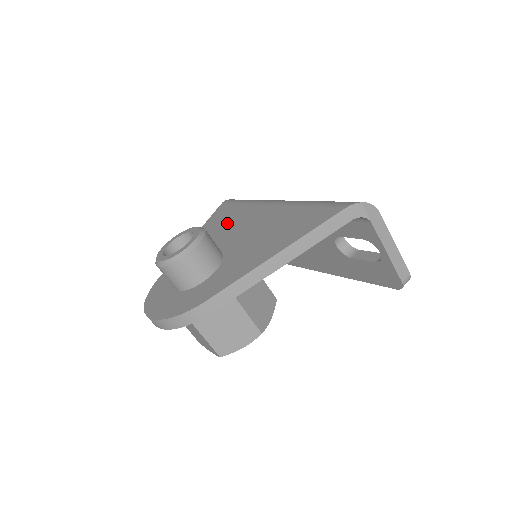
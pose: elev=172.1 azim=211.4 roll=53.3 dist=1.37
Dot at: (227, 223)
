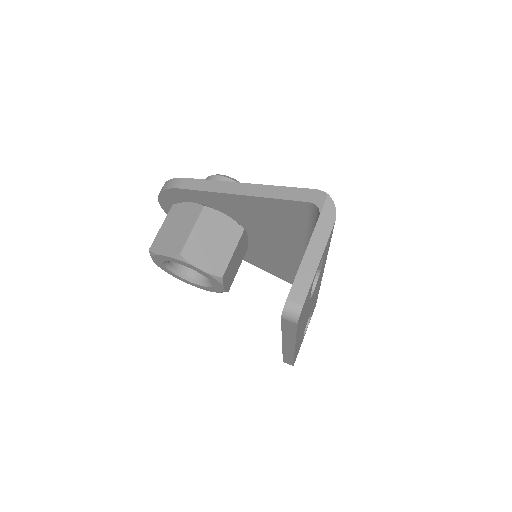
Dot at: occluded
